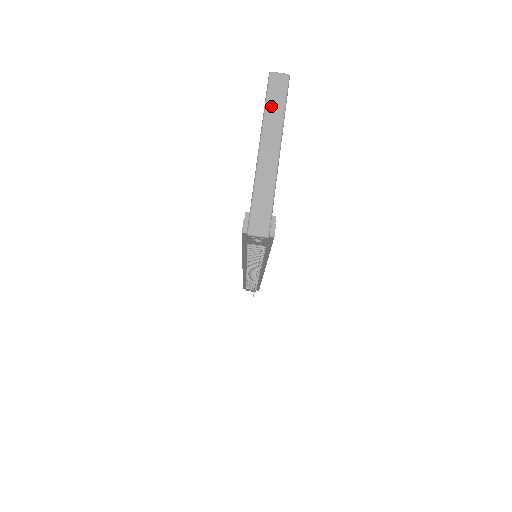
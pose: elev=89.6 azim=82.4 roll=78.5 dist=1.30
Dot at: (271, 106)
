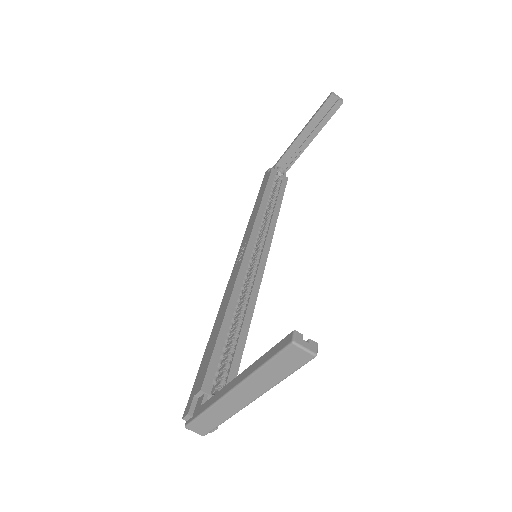
Dot at: (269, 370)
